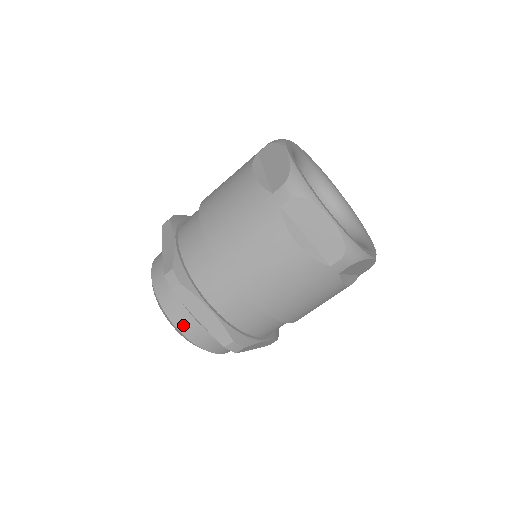
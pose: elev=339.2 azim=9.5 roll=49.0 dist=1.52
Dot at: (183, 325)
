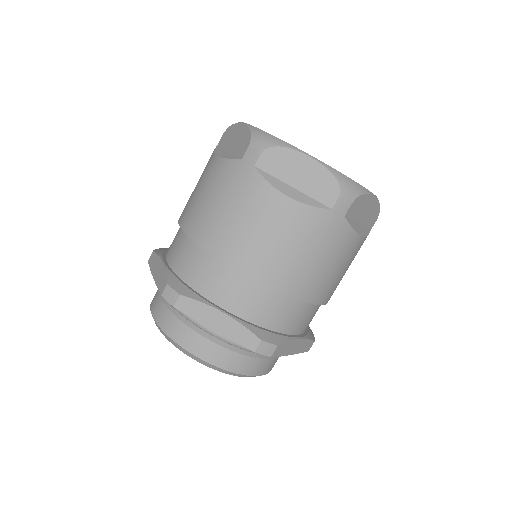
Dot at: (201, 349)
